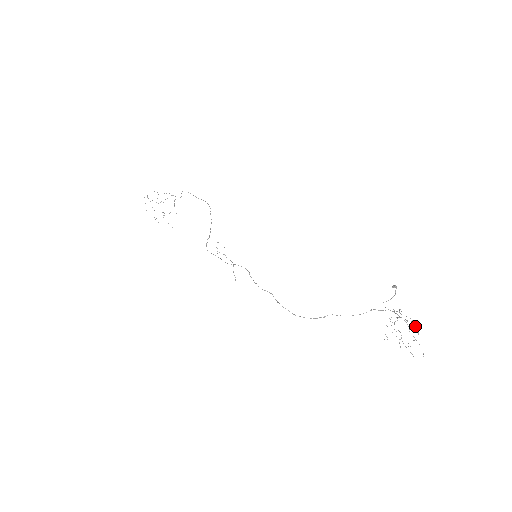
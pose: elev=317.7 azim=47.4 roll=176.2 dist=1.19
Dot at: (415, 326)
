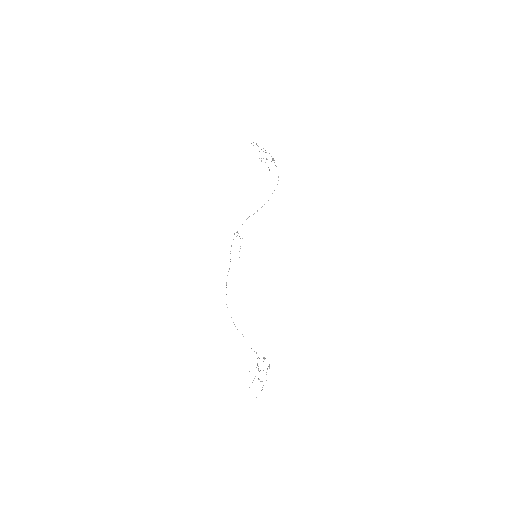
Dot at: occluded
